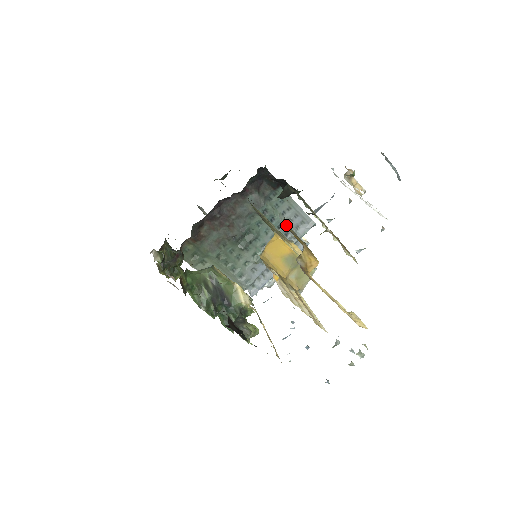
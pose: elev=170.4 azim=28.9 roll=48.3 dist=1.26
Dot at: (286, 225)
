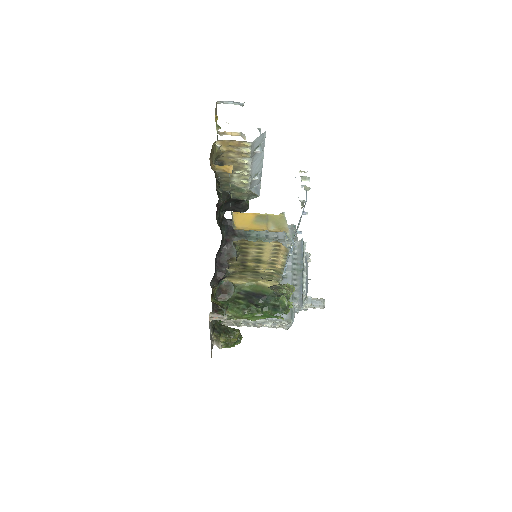
Dot at: occluded
